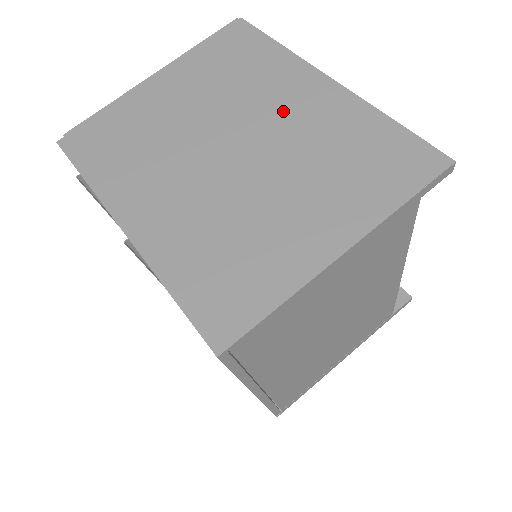
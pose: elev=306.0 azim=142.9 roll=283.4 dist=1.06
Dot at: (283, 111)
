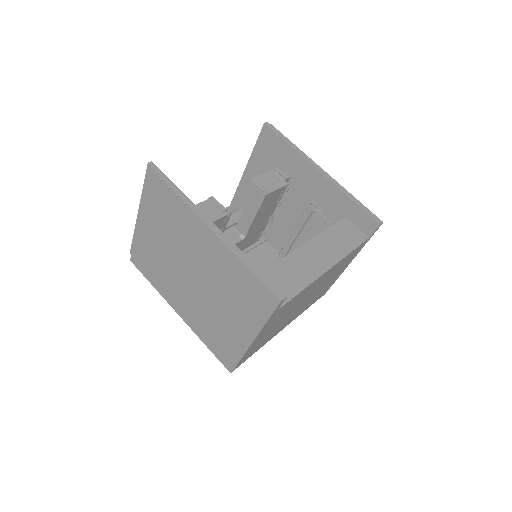
Dot at: (201, 254)
